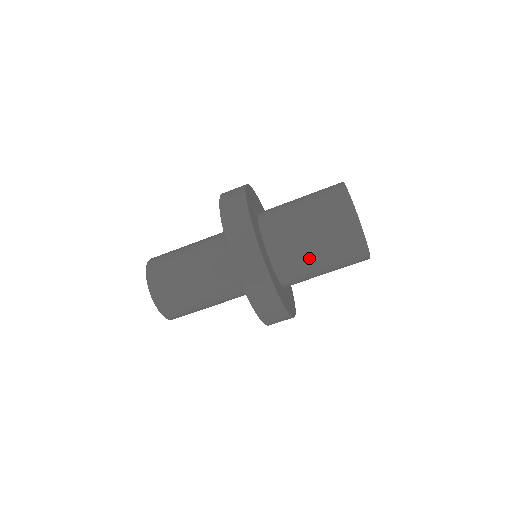
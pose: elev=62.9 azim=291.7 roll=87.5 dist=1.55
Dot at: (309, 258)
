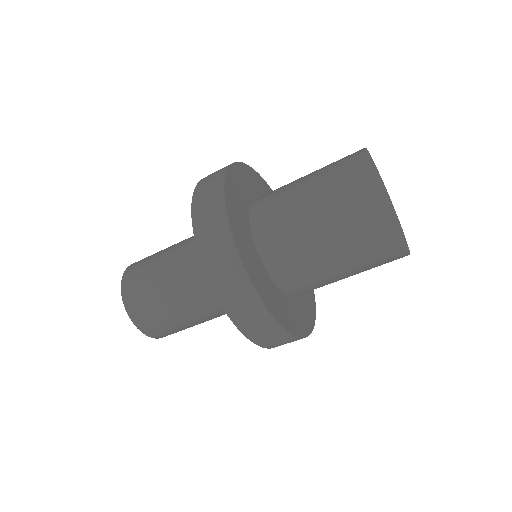
Dot at: (310, 248)
